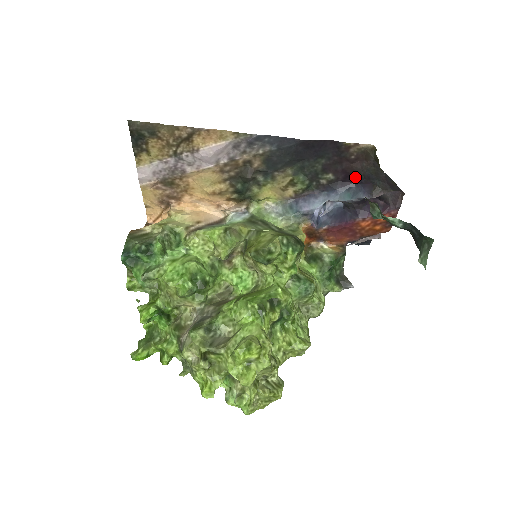
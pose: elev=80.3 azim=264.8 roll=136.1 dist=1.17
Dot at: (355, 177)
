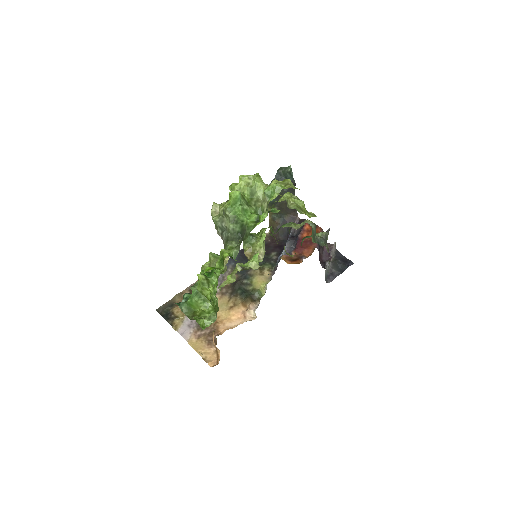
Dot at: (283, 244)
